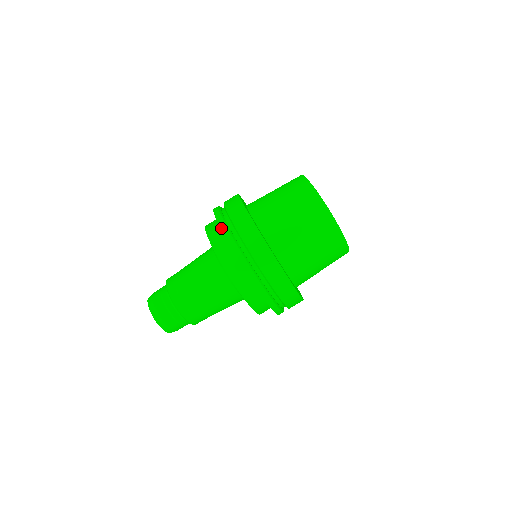
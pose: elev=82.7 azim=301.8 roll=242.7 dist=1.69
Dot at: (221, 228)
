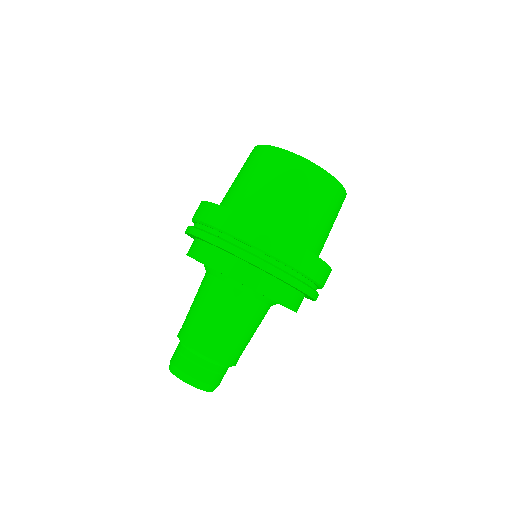
Dot at: (255, 265)
